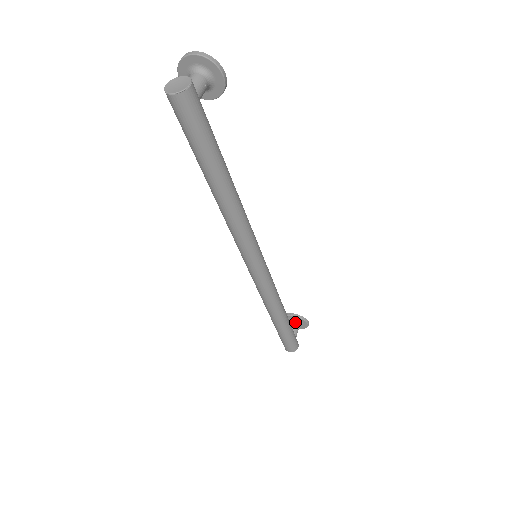
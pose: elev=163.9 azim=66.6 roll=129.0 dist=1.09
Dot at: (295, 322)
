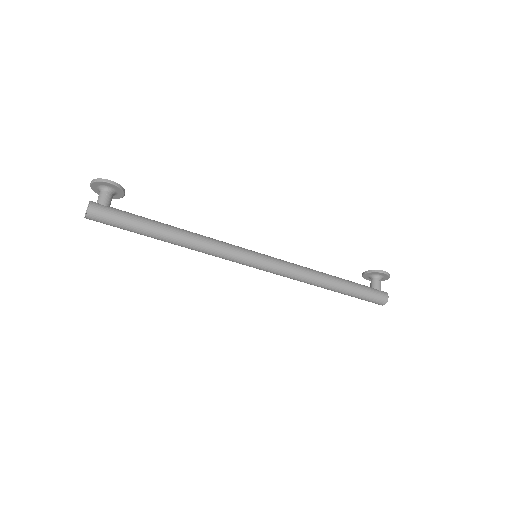
Dot at: (373, 277)
